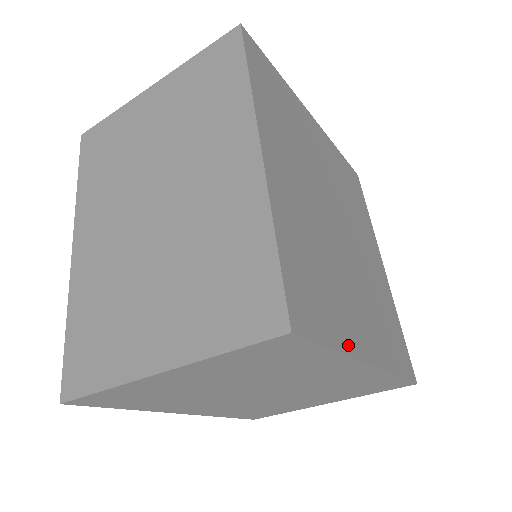
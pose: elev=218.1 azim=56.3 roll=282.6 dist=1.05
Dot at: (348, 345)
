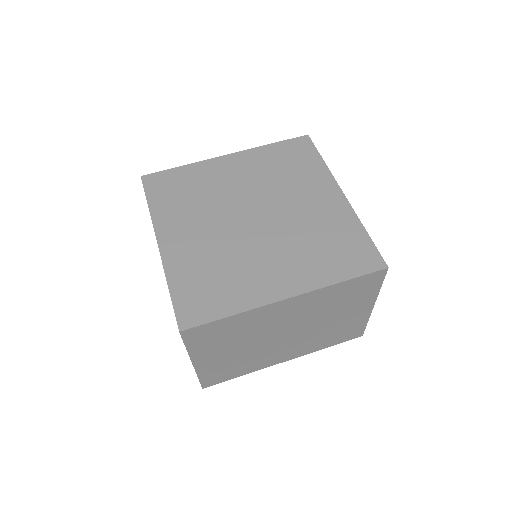
Dot at: (249, 304)
